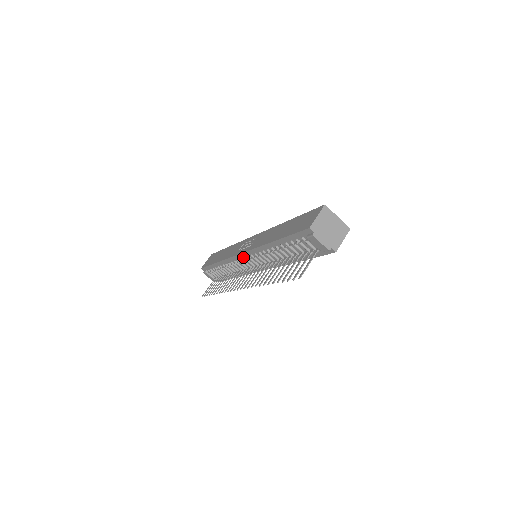
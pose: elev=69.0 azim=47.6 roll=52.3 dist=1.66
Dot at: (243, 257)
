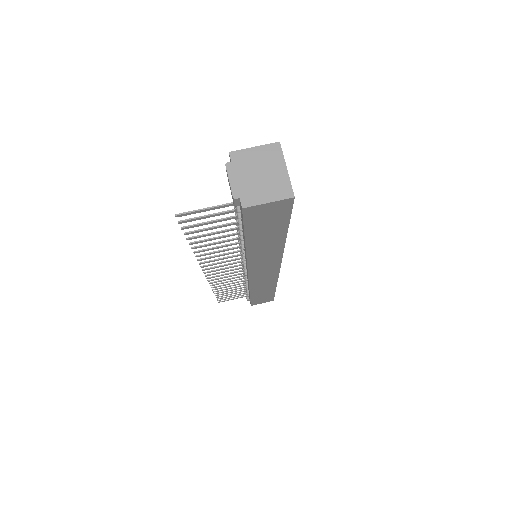
Dot at: occluded
